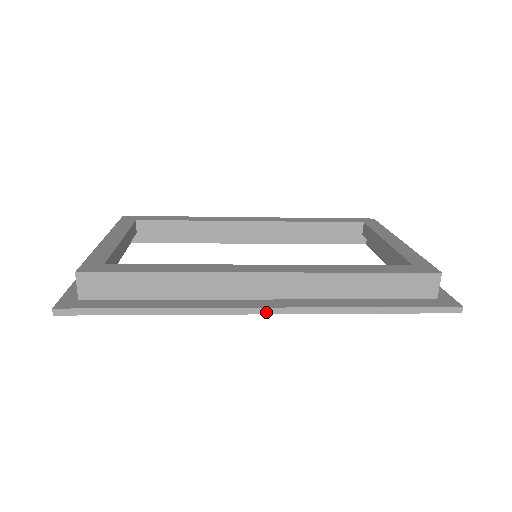
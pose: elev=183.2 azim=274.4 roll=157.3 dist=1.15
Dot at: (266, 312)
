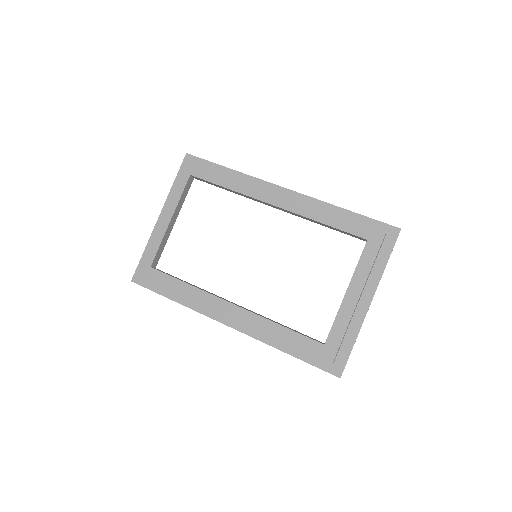
Dot at: (229, 326)
